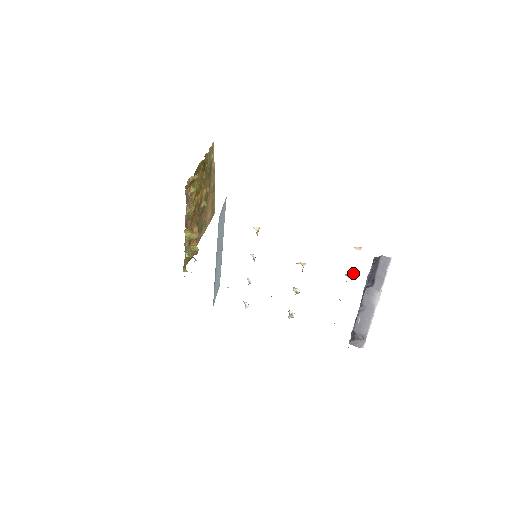
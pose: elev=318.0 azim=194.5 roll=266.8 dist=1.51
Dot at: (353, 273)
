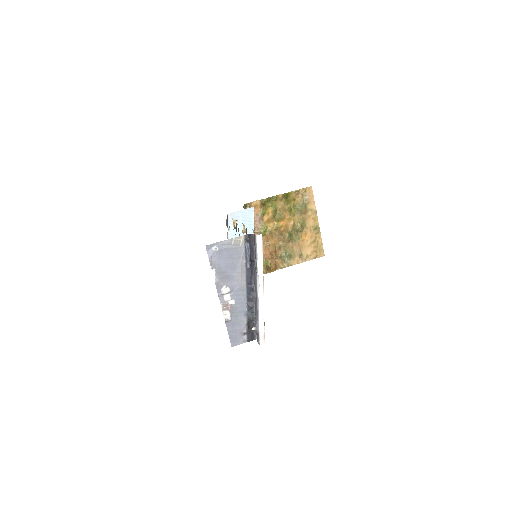
Dot at: occluded
